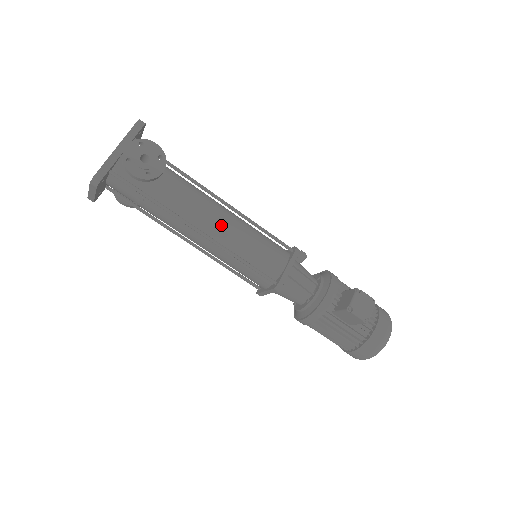
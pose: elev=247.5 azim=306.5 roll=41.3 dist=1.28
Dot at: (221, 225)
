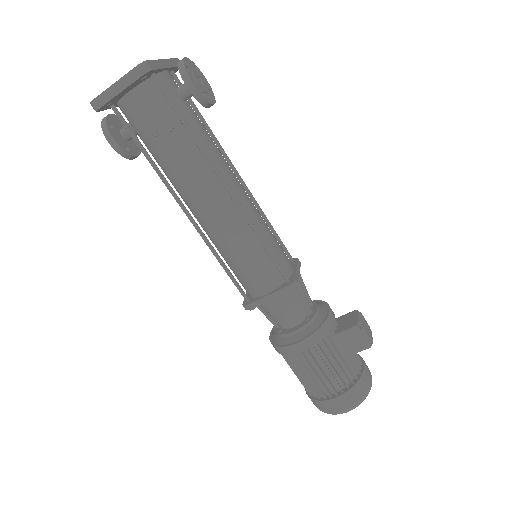
Dot at: (245, 196)
